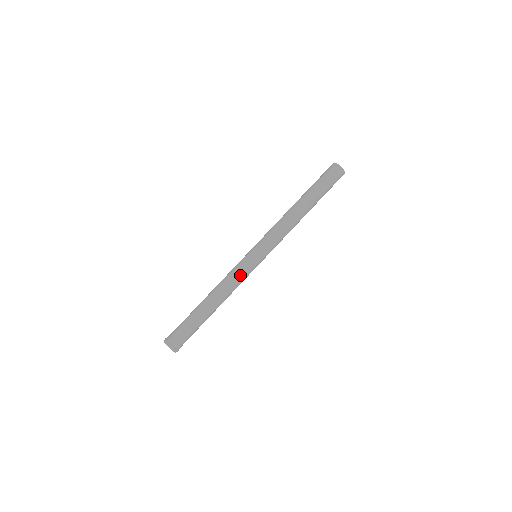
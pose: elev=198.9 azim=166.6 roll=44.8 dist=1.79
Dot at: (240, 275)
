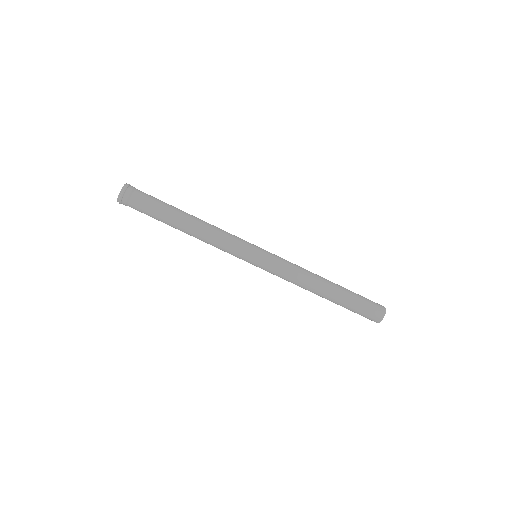
Dot at: (233, 238)
